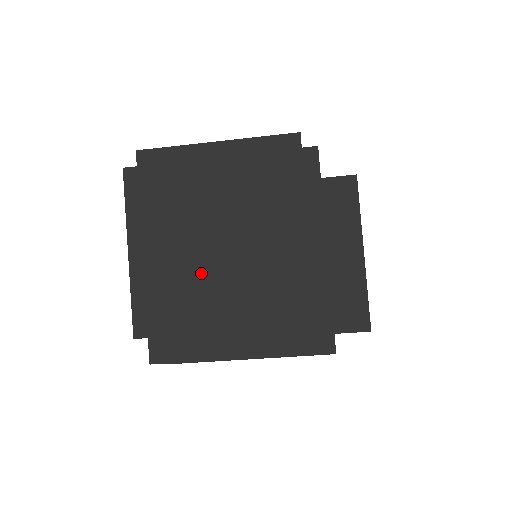
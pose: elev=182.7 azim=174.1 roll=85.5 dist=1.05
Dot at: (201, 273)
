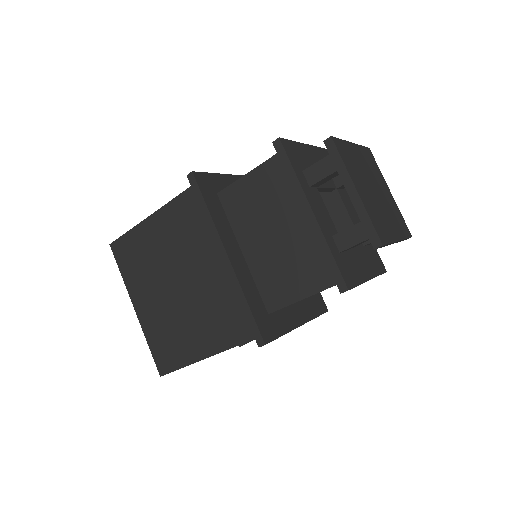
Dot at: (380, 206)
